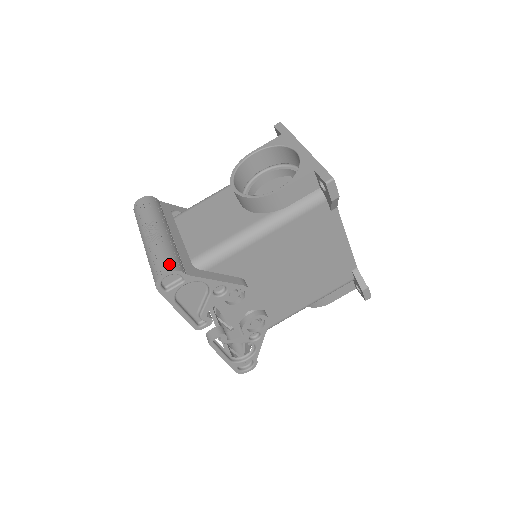
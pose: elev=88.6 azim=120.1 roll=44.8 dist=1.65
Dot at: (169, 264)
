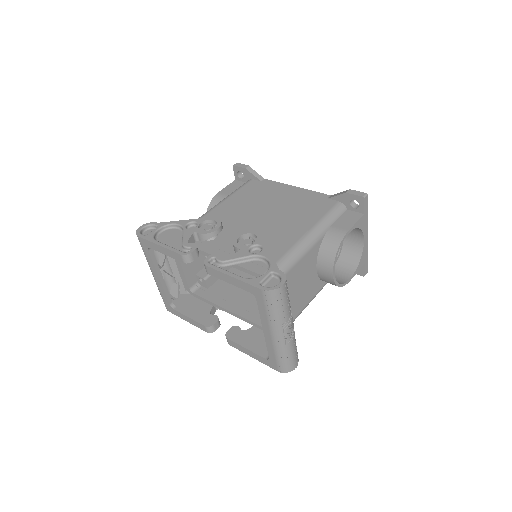
Dot at: occluded
